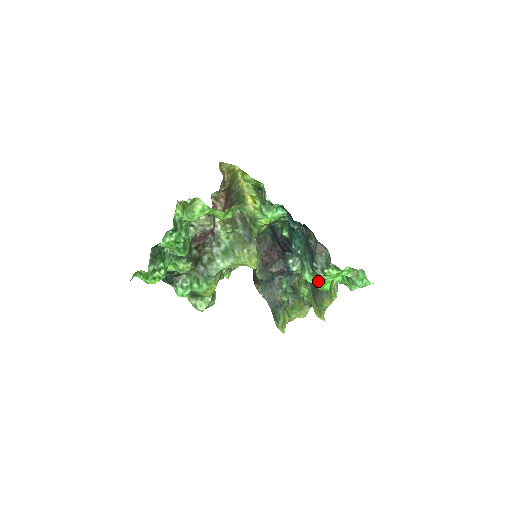
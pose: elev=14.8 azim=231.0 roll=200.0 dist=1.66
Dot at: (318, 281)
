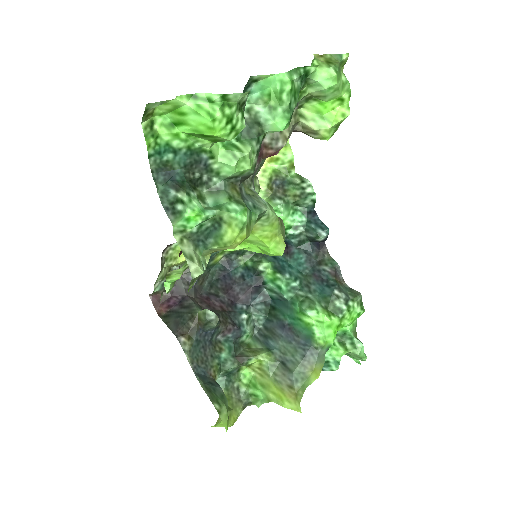
Dot at: (335, 318)
